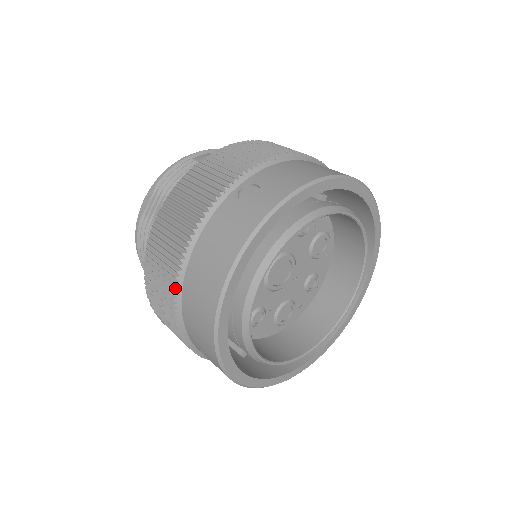
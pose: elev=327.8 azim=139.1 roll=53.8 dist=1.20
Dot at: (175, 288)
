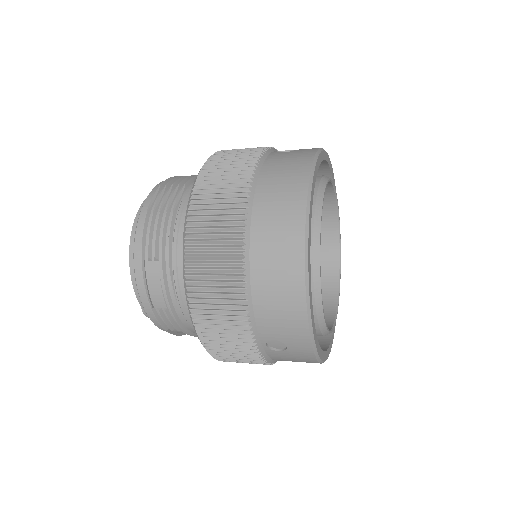
Dot at: (245, 214)
